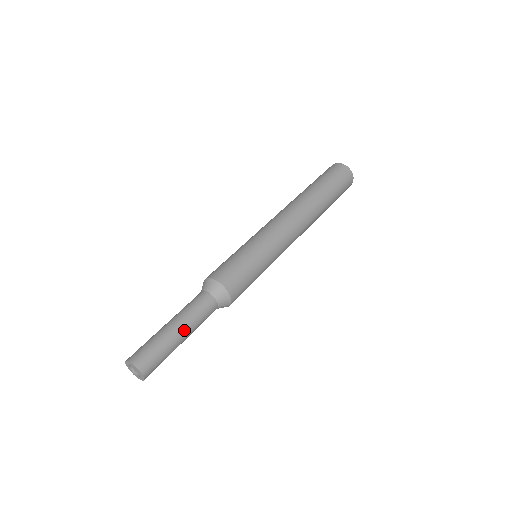
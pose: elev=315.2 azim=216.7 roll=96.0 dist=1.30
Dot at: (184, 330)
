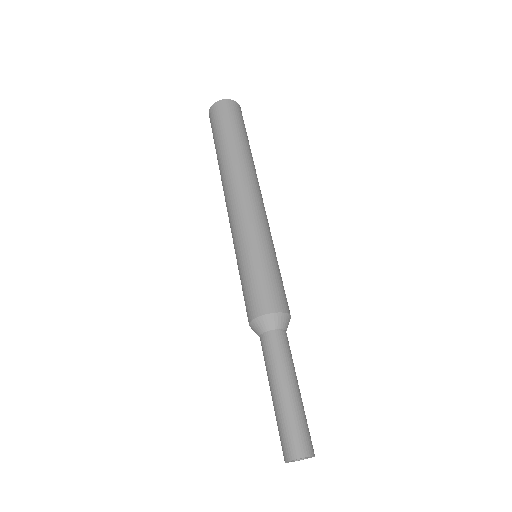
Dot at: (294, 383)
